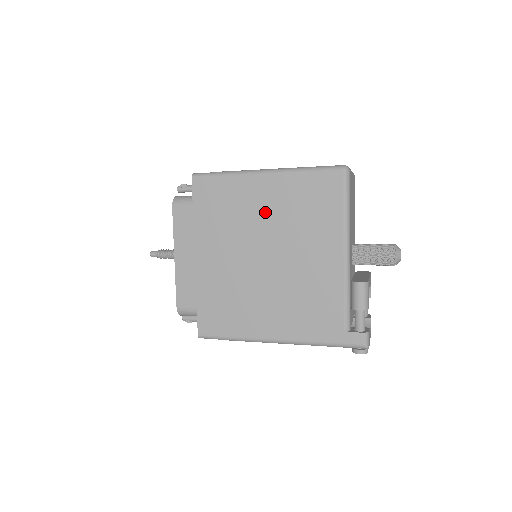
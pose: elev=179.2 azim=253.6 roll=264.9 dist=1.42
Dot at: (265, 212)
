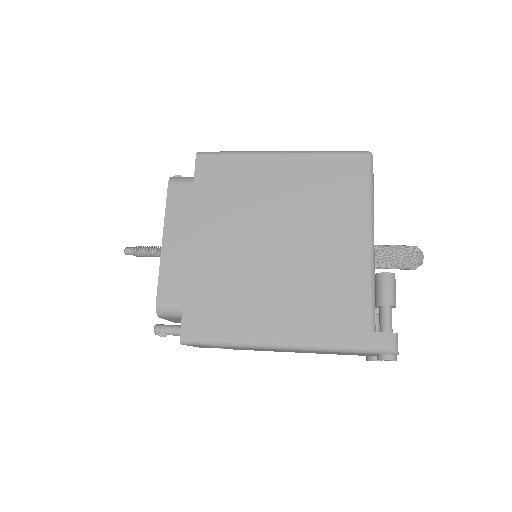
Dot at: (279, 193)
